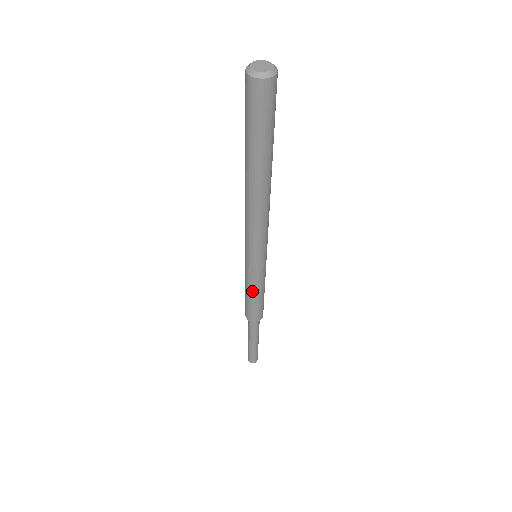
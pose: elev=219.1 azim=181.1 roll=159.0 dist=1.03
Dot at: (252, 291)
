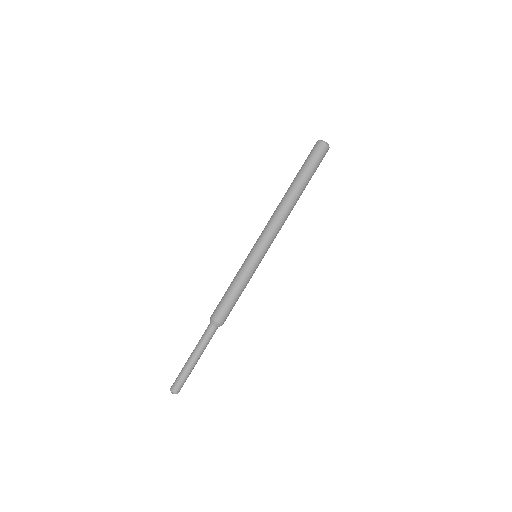
Dot at: (233, 280)
